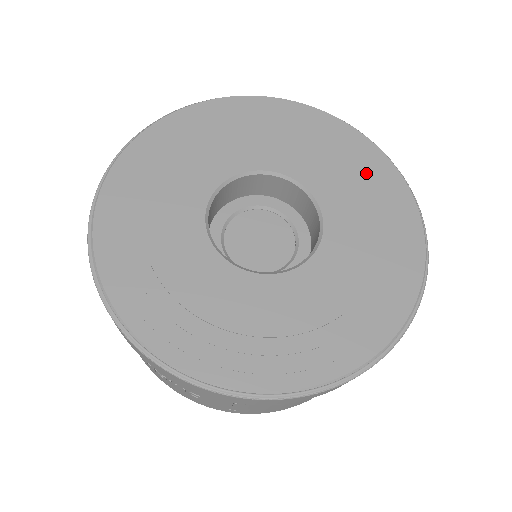
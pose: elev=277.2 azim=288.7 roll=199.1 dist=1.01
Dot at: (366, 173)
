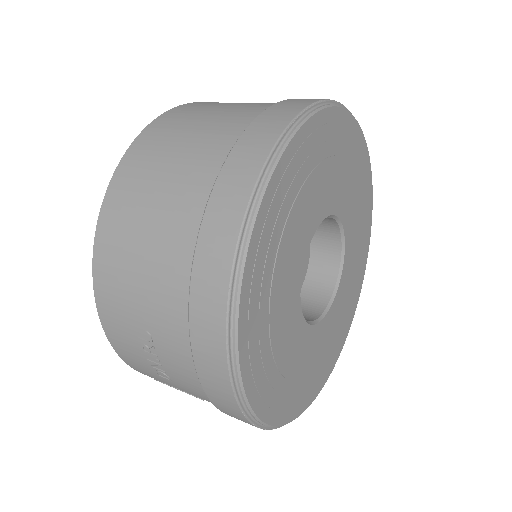
Dot at: (361, 253)
